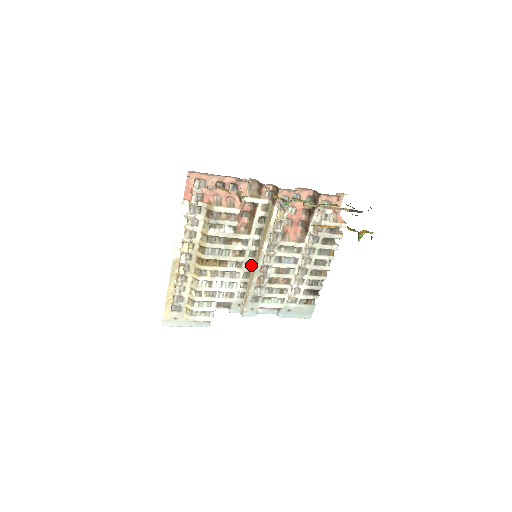
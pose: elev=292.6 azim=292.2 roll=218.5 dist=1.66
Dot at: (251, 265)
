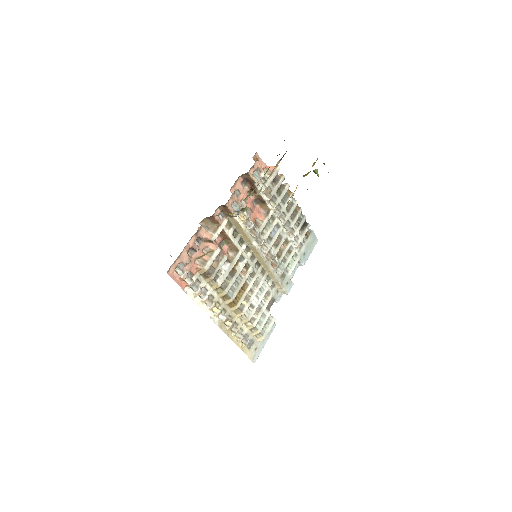
Dot at: (258, 264)
